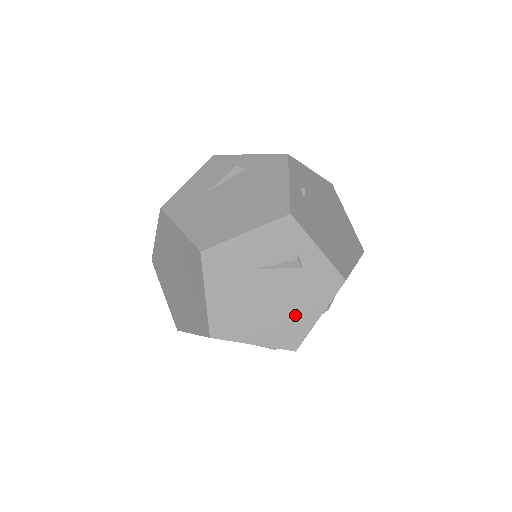
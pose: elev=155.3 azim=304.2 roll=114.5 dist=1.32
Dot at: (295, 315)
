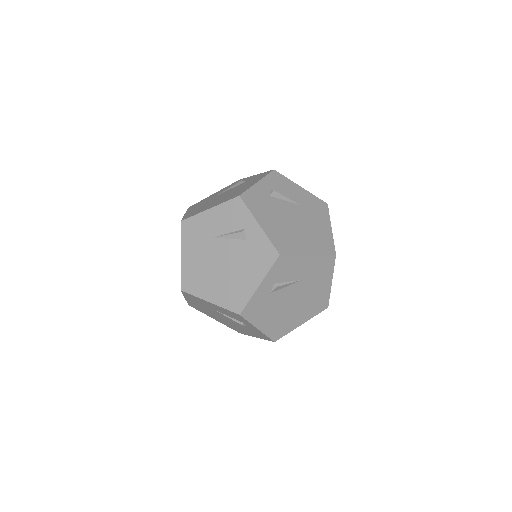
Dot at: (240, 281)
